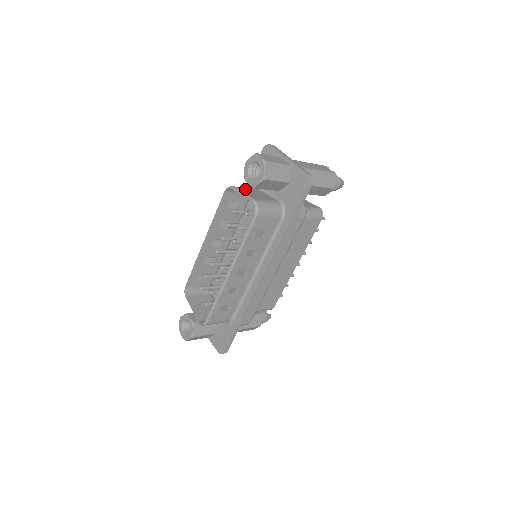
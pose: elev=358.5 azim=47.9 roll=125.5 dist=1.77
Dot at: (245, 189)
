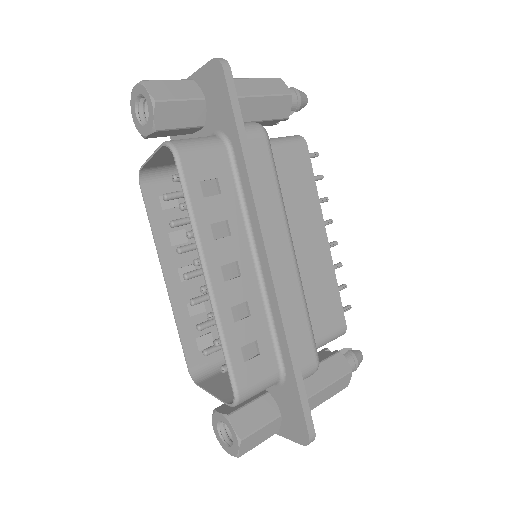
Dot at: occluded
